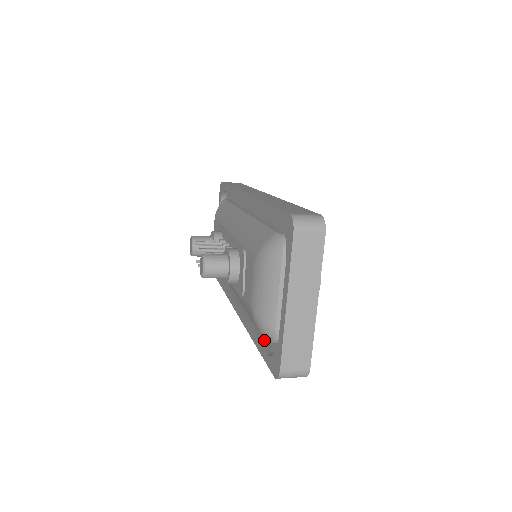
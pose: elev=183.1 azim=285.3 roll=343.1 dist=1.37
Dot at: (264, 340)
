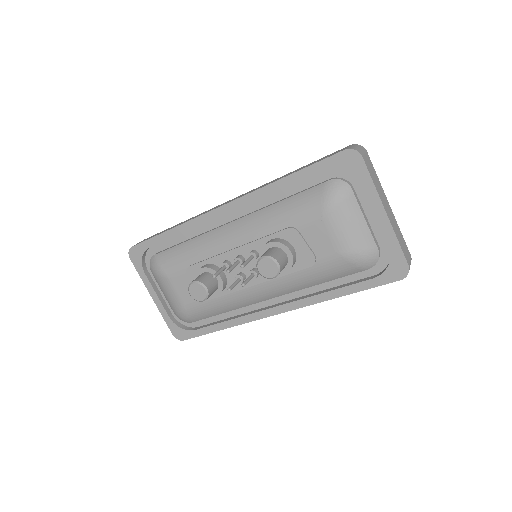
Dot at: (349, 283)
